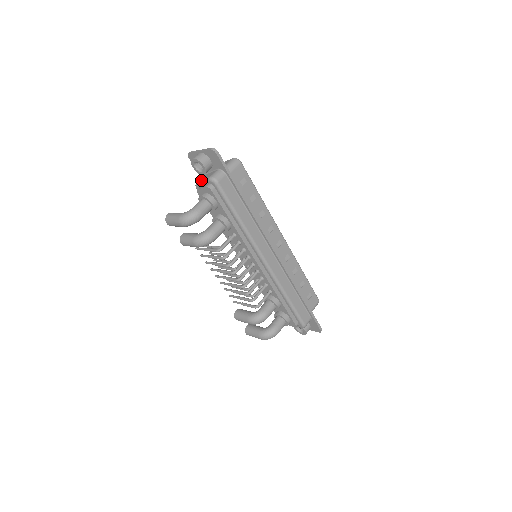
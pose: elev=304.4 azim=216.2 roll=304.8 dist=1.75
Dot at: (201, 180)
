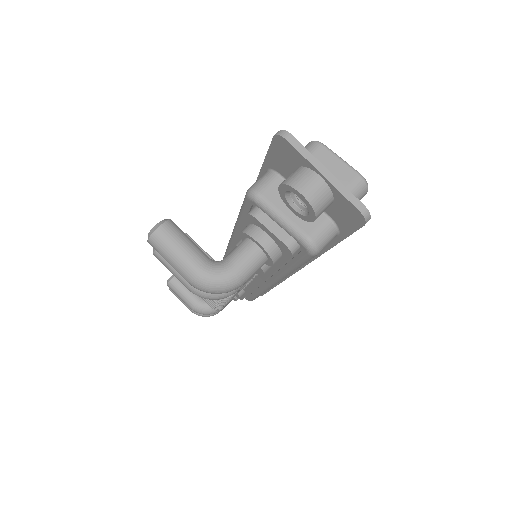
Dot at: (277, 210)
